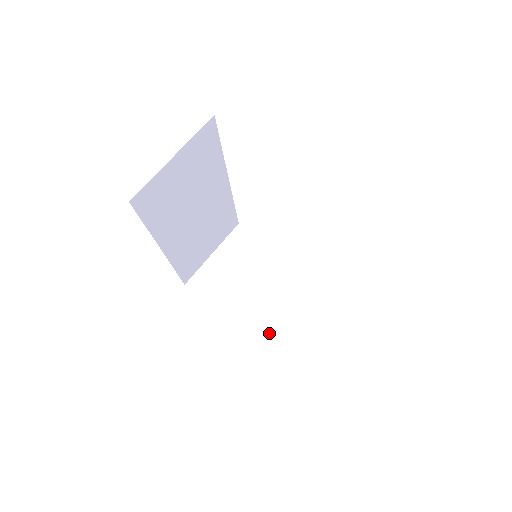
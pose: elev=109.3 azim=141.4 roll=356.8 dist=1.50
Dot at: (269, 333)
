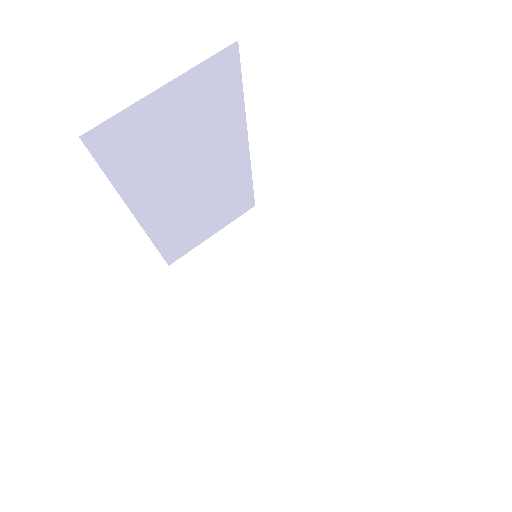
Dot at: (255, 355)
